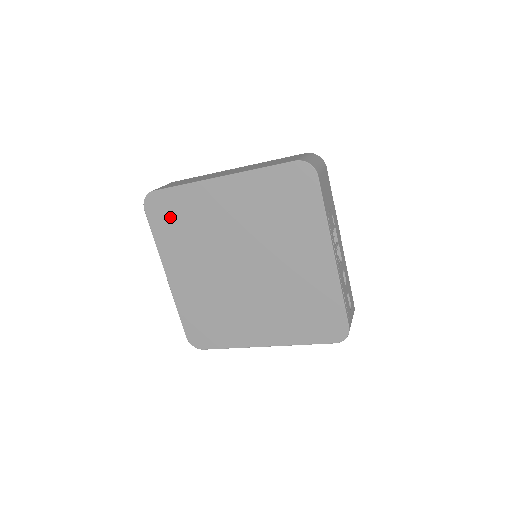
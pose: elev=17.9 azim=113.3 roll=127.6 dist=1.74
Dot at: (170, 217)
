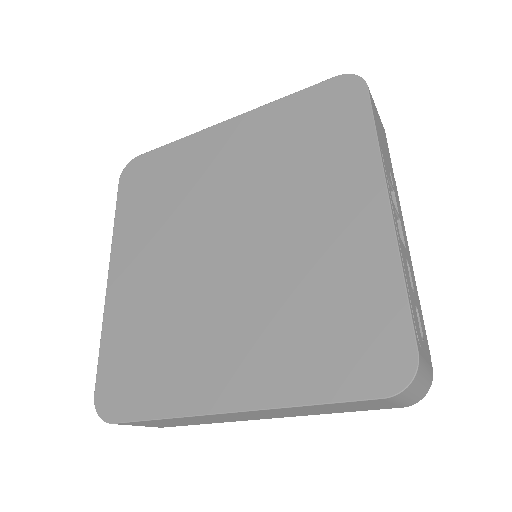
Dot at: (147, 185)
